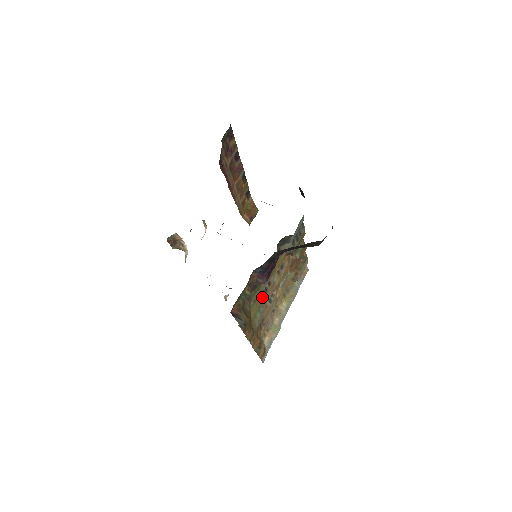
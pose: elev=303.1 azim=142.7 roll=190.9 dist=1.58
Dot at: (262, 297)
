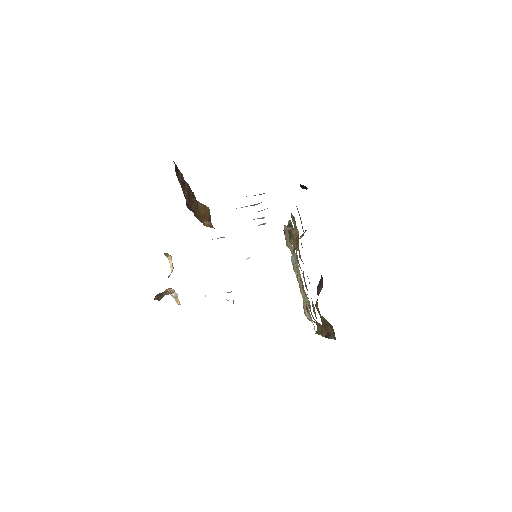
Dot at: occluded
